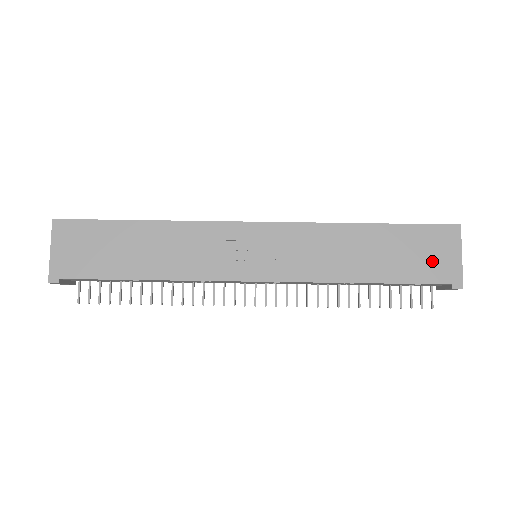
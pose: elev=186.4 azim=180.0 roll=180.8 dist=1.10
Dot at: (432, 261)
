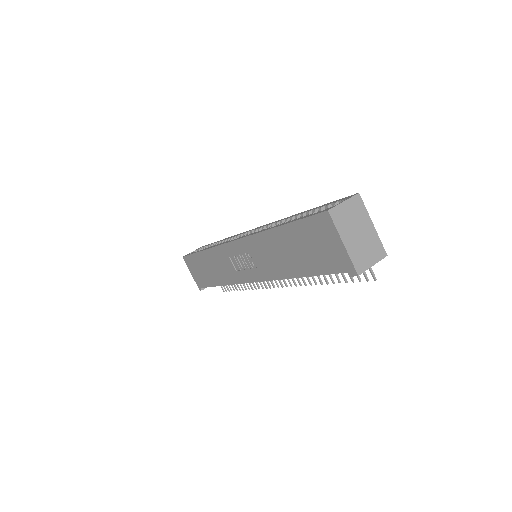
Dot at: (325, 252)
